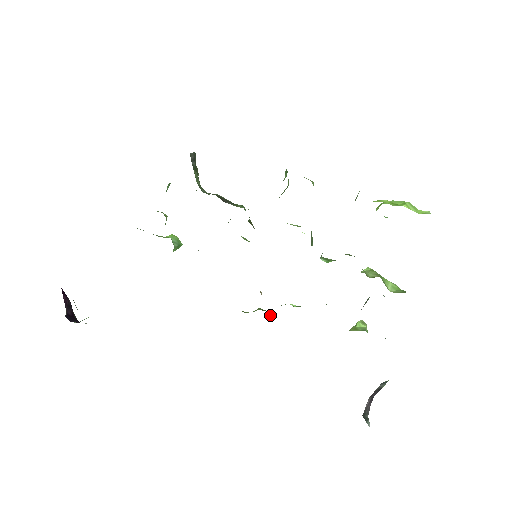
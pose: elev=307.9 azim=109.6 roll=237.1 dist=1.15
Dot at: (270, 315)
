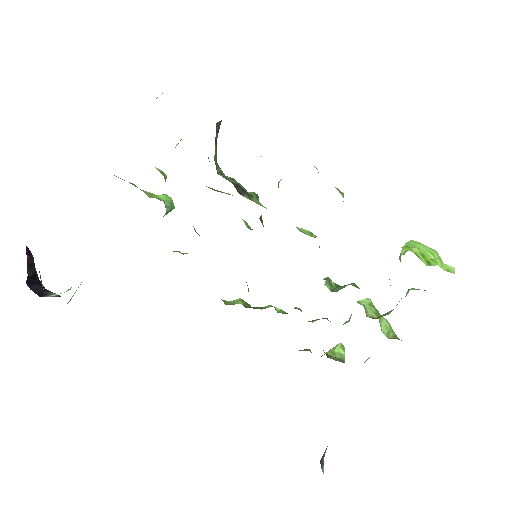
Dot at: occluded
